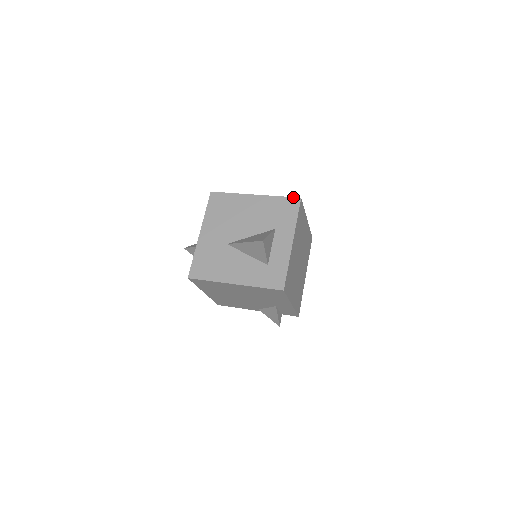
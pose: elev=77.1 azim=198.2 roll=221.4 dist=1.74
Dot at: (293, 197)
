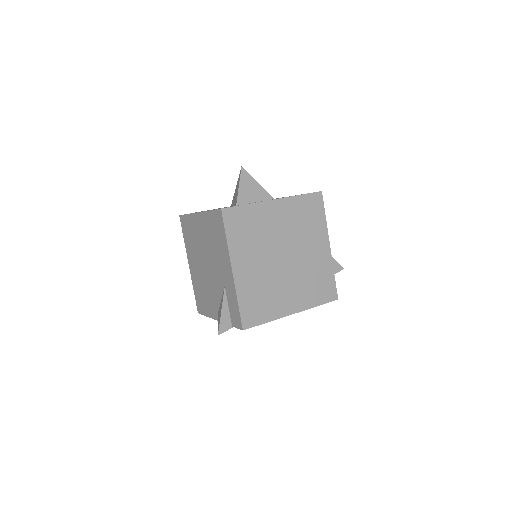
Dot at: occluded
